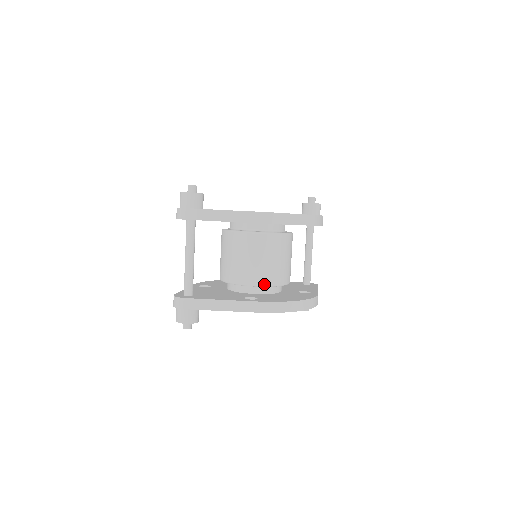
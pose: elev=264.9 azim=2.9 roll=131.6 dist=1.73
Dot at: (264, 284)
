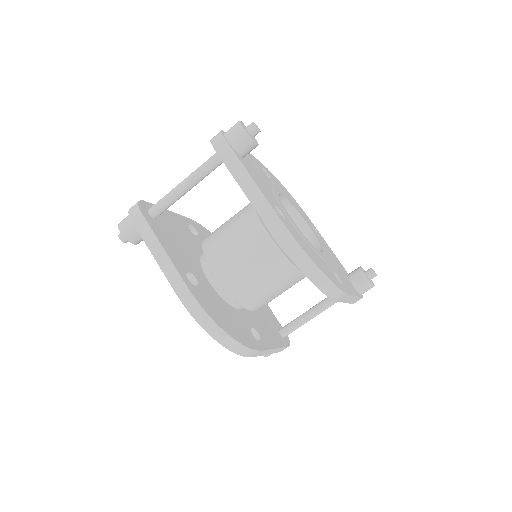
Dot at: (222, 283)
